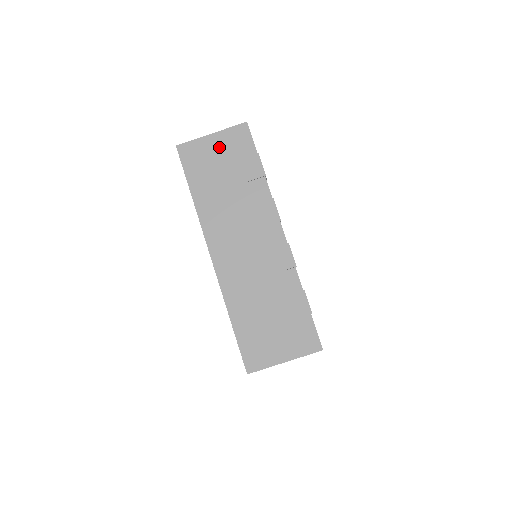
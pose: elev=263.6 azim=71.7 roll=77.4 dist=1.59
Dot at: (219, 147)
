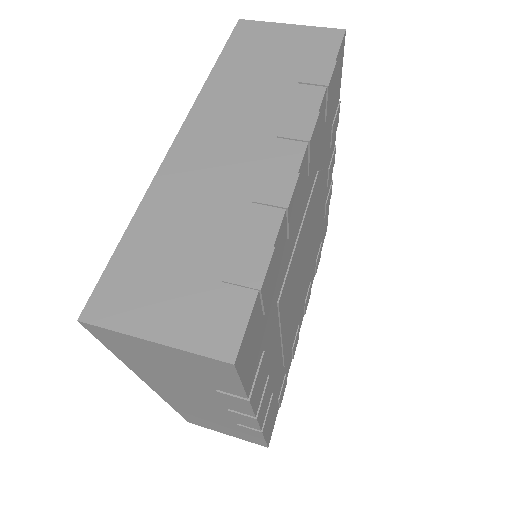
Dot at: (290, 38)
